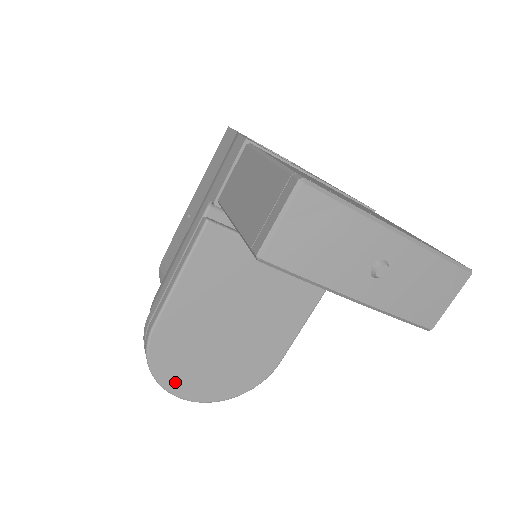
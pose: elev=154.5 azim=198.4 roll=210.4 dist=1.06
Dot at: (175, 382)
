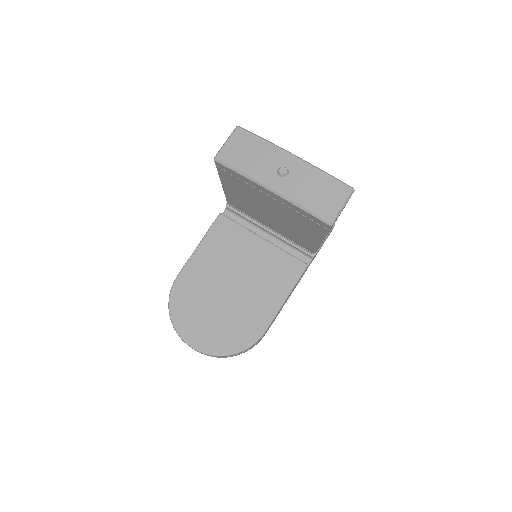
Dot at: (184, 325)
